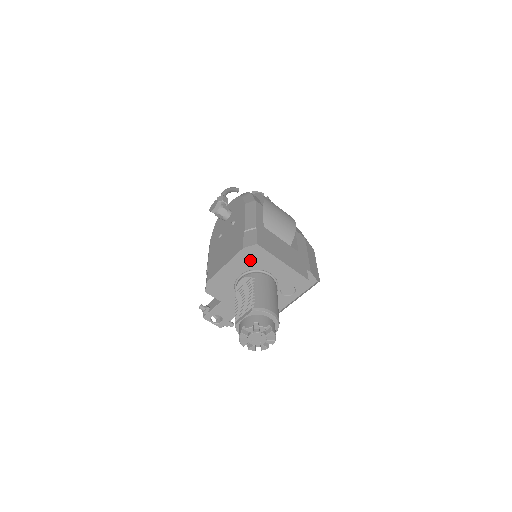
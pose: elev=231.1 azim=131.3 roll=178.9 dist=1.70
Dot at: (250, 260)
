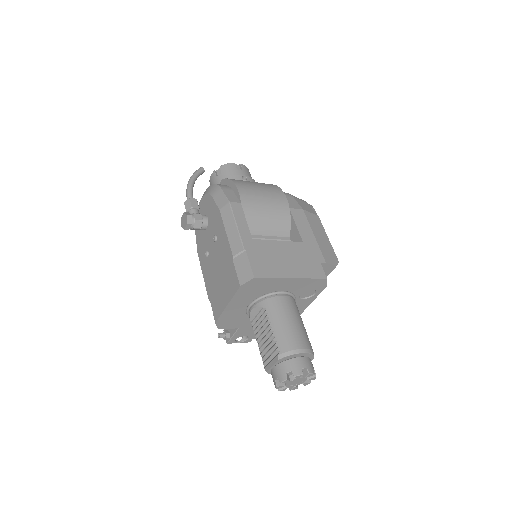
Dot at: (253, 291)
